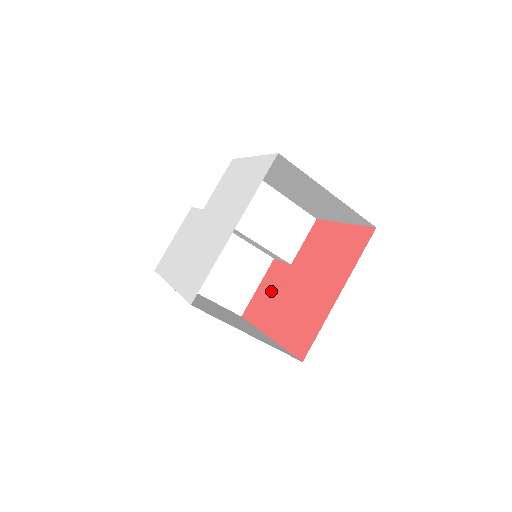
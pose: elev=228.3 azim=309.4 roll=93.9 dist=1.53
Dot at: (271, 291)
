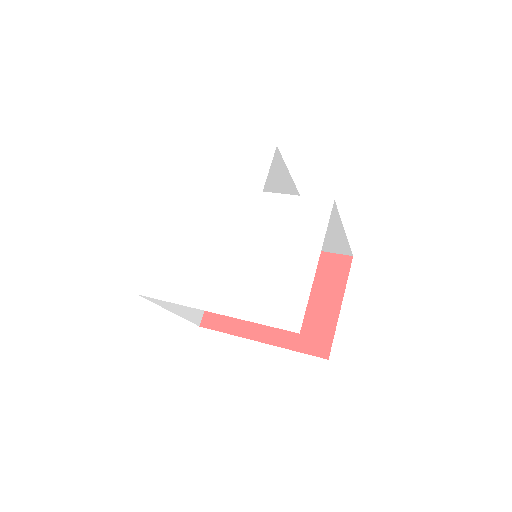
Dot at: occluded
